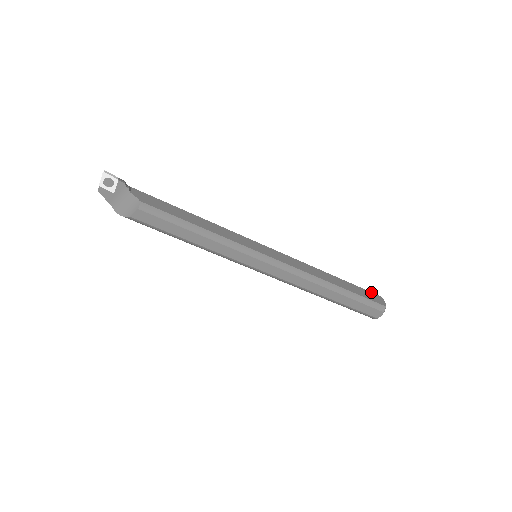
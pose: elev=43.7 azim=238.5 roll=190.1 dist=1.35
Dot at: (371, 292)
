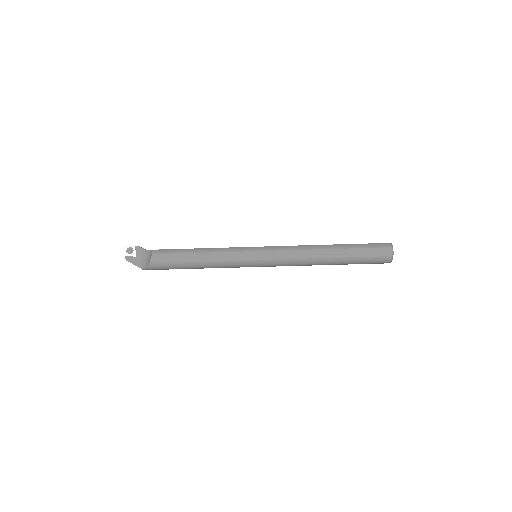
Dot at: occluded
